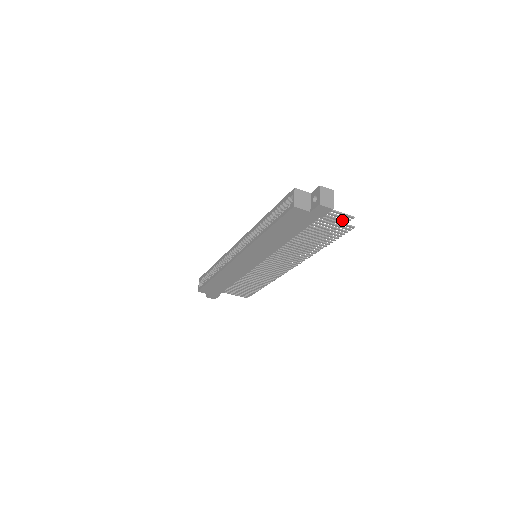
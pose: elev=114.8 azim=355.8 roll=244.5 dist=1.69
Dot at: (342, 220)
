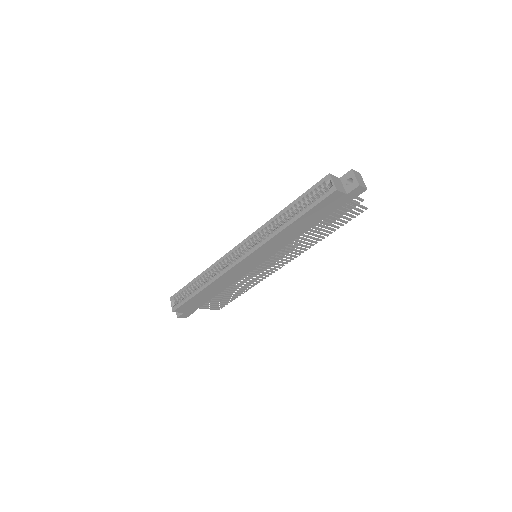
Dot at: occluded
